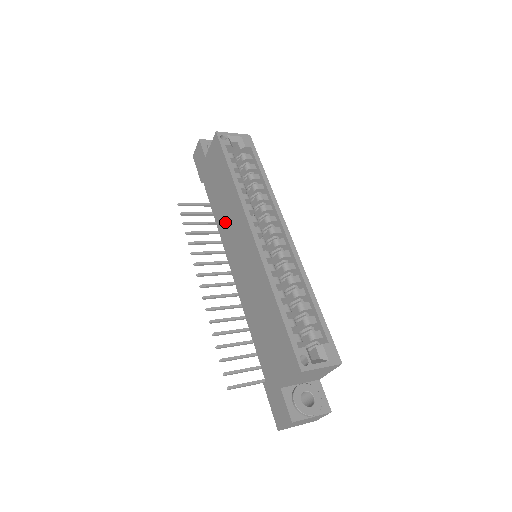
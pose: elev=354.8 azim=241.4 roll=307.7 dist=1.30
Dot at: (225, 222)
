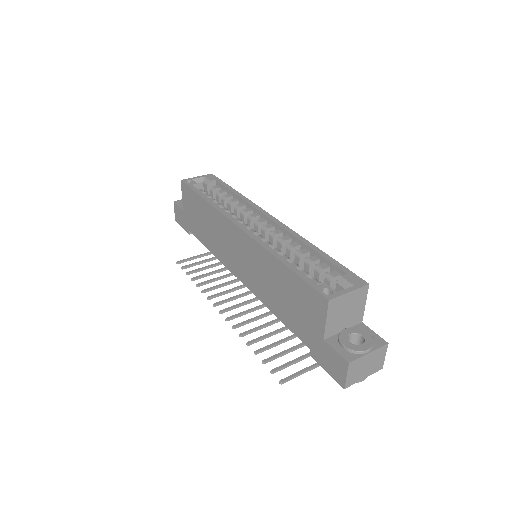
Dot at: (217, 244)
